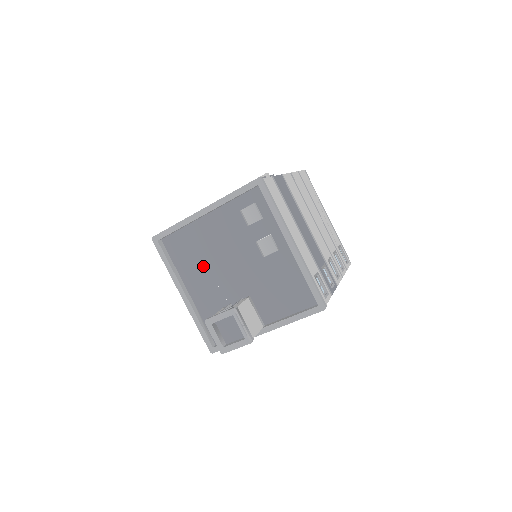
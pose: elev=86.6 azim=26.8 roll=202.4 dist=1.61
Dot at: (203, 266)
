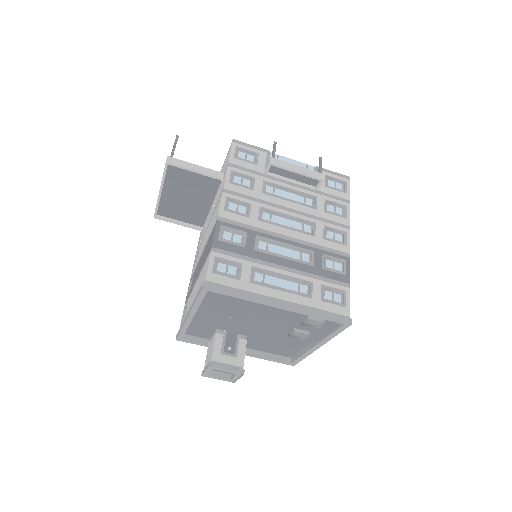
Dot at: (230, 312)
